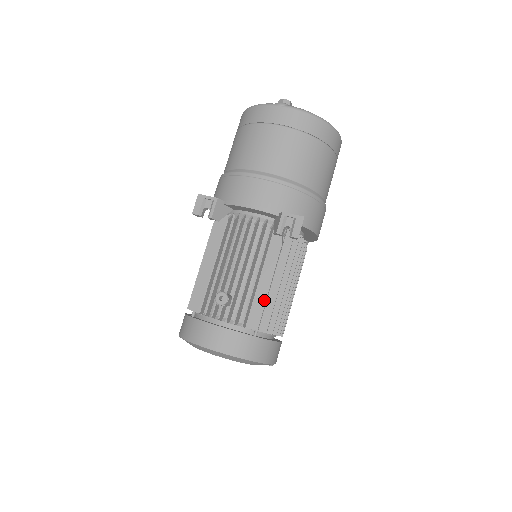
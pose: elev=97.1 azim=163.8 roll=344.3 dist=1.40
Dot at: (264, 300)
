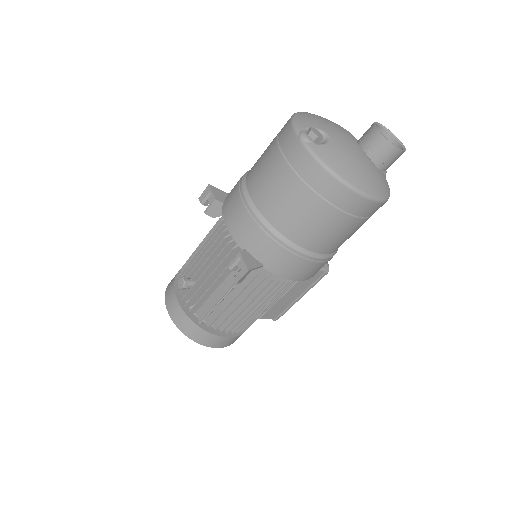
Dot at: (213, 305)
